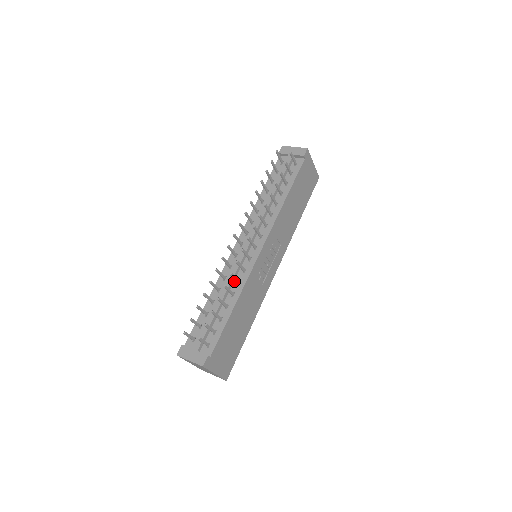
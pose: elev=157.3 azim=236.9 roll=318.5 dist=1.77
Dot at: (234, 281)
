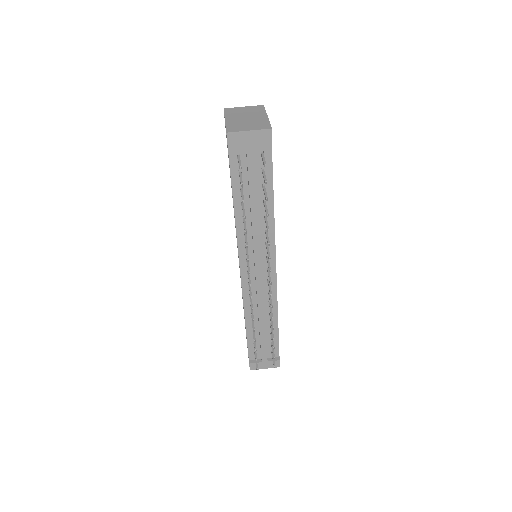
Dot at: (264, 304)
